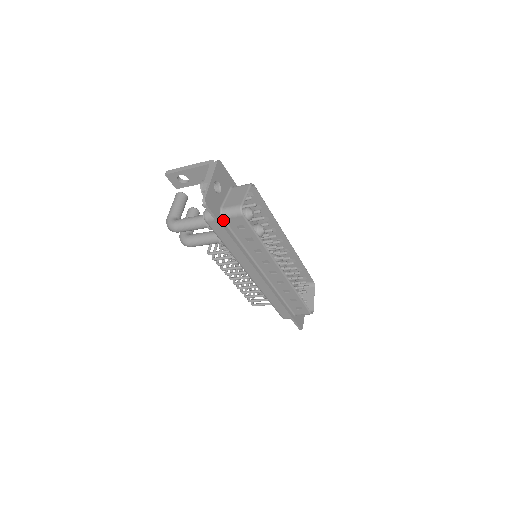
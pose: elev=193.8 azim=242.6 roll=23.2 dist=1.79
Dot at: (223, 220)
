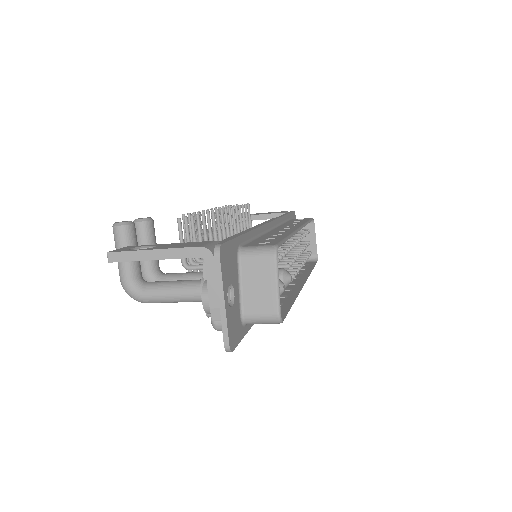
Dot at: (246, 324)
